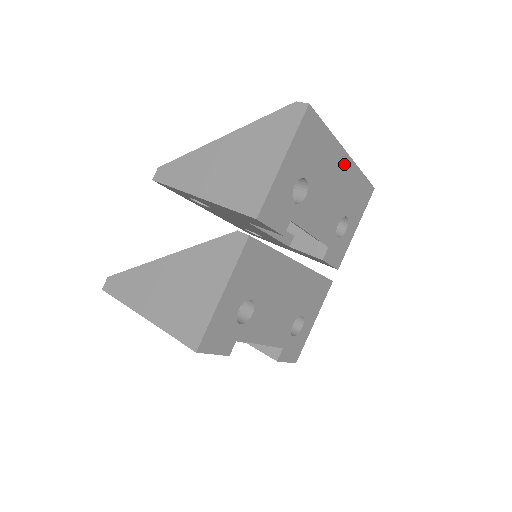
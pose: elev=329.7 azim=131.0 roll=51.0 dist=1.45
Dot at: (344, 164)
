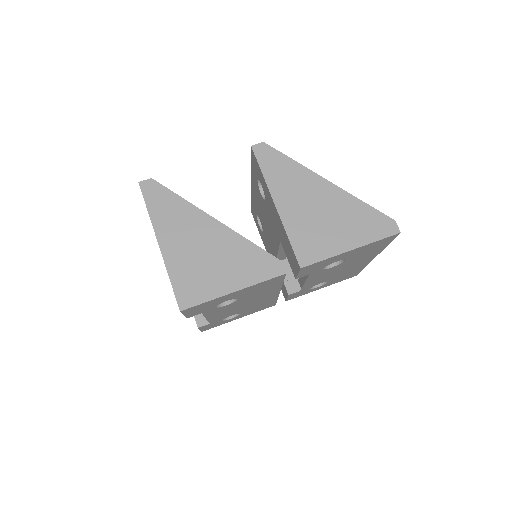
Dot at: (366, 261)
